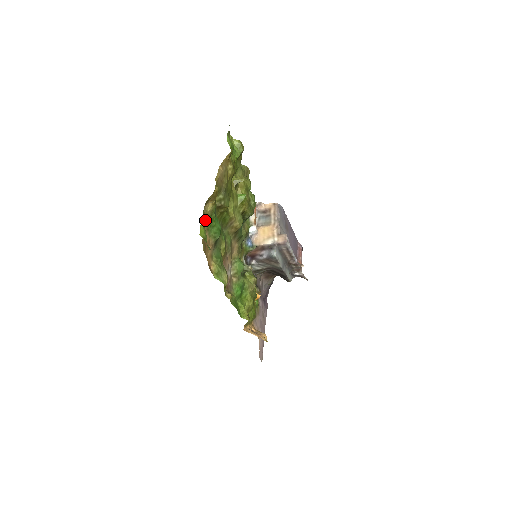
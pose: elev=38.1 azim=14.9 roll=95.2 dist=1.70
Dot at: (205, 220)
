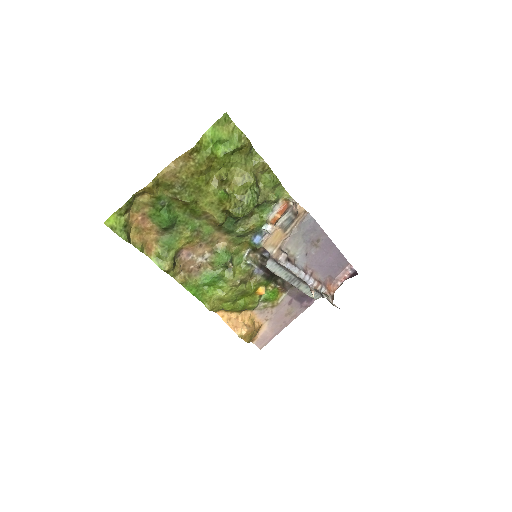
Dot at: (146, 208)
